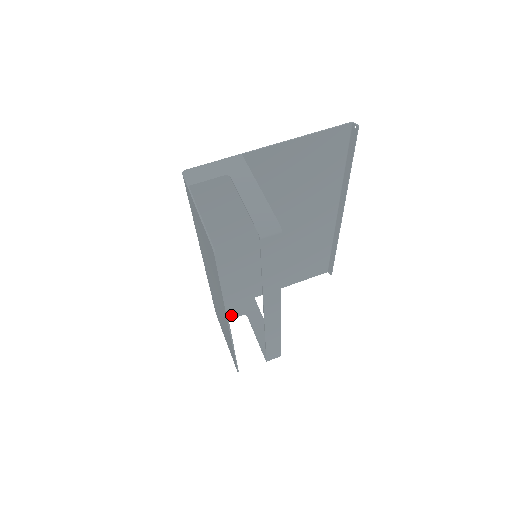
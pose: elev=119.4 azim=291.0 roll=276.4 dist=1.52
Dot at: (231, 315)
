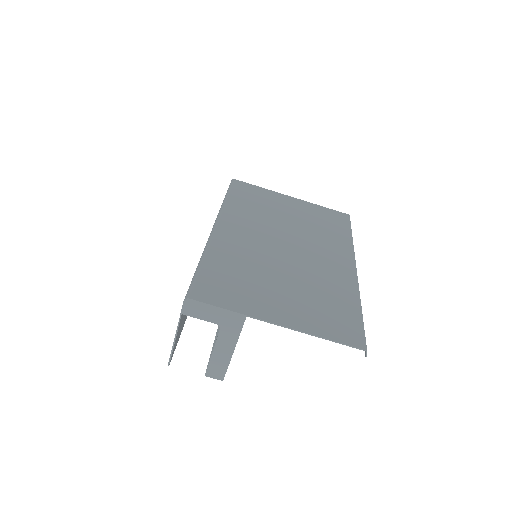
Dot at: occluded
